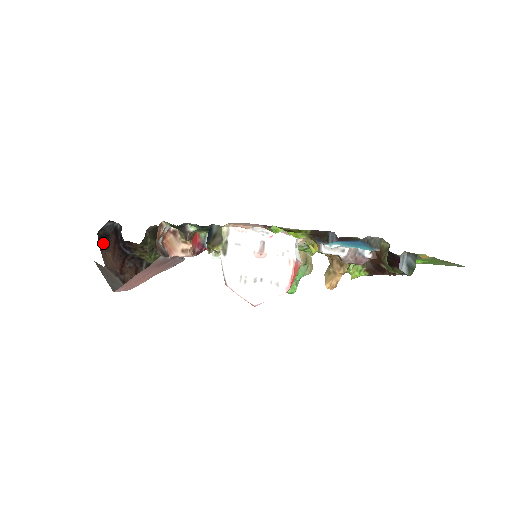
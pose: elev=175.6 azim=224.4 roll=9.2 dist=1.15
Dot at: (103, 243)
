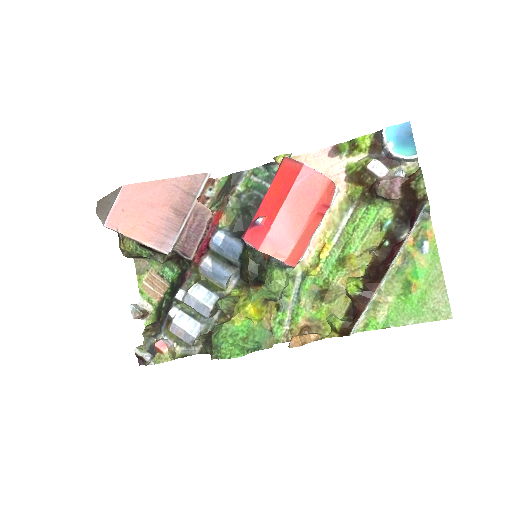
Dot at: occluded
